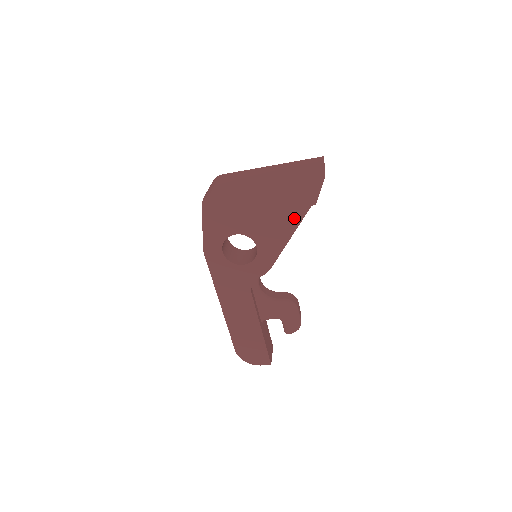
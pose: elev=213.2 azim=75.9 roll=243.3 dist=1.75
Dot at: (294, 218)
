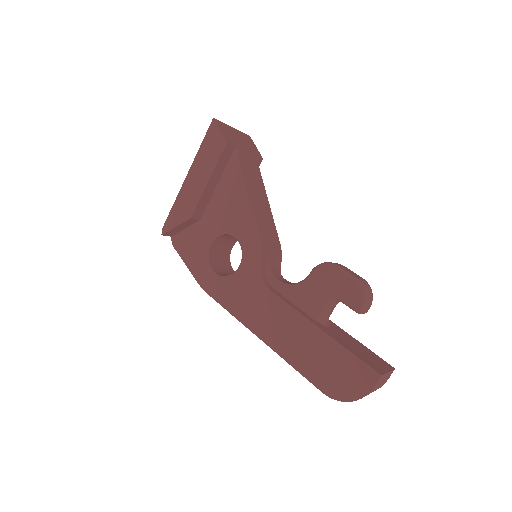
Dot at: (236, 178)
